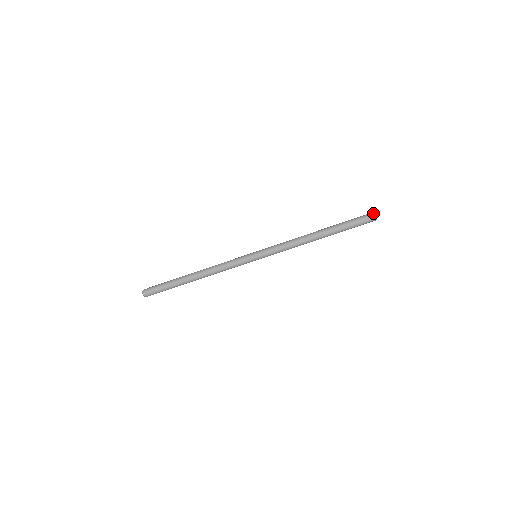
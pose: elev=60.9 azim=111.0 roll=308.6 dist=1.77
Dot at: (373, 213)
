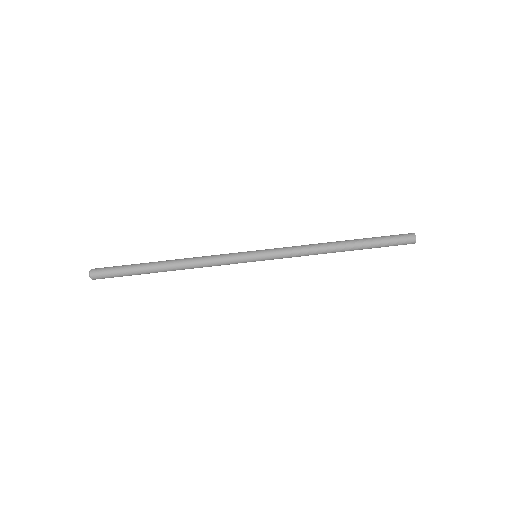
Dot at: (410, 233)
